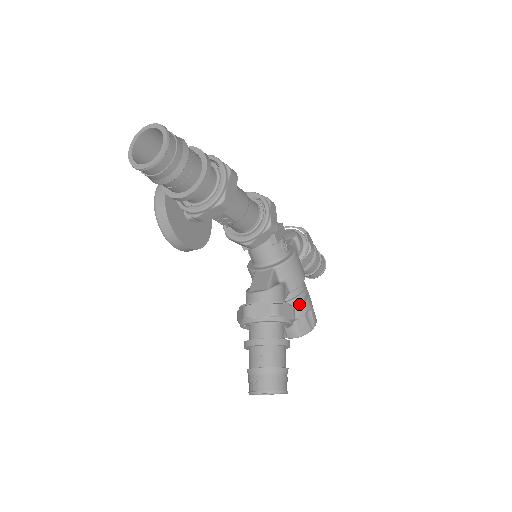
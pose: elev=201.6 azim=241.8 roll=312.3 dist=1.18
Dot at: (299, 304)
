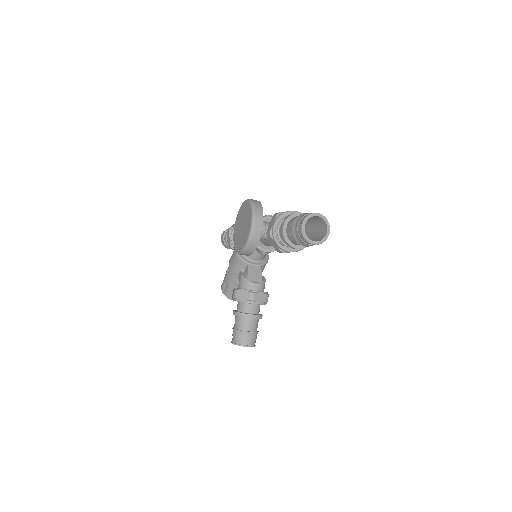
Dot at: occluded
